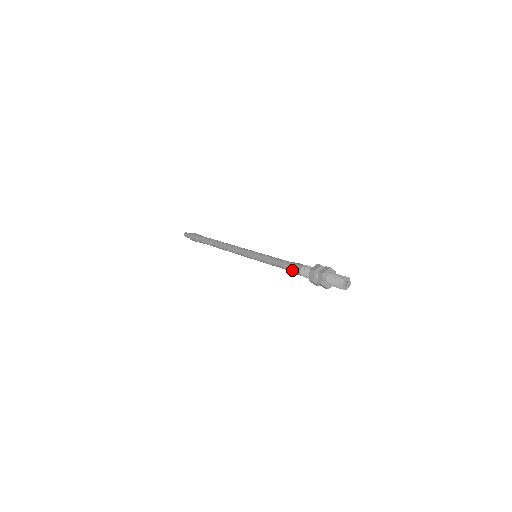
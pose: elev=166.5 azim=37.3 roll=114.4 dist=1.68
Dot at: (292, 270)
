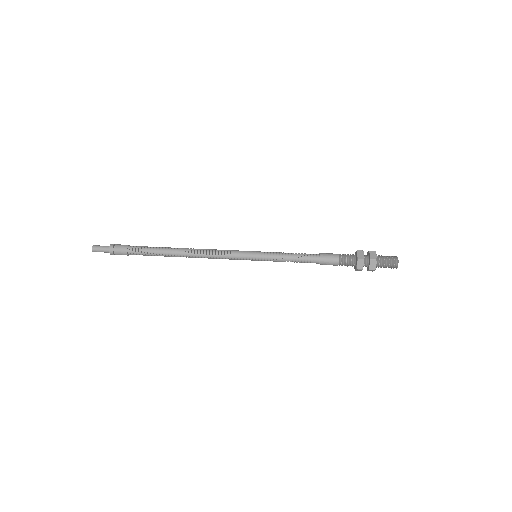
Dot at: occluded
